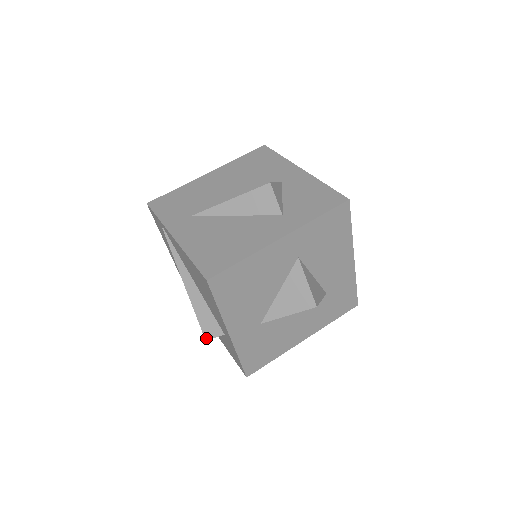
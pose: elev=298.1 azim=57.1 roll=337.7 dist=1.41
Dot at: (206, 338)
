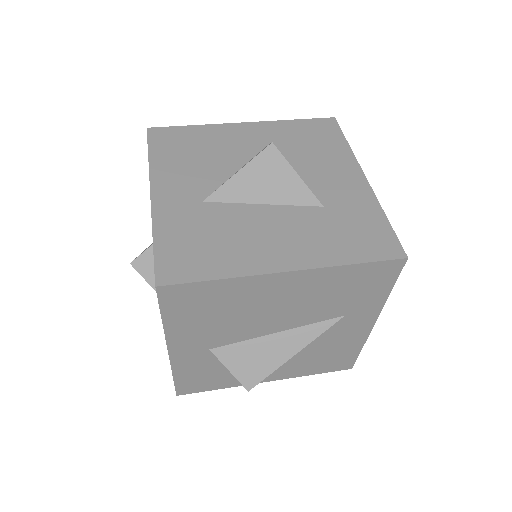
Dot at: (132, 261)
